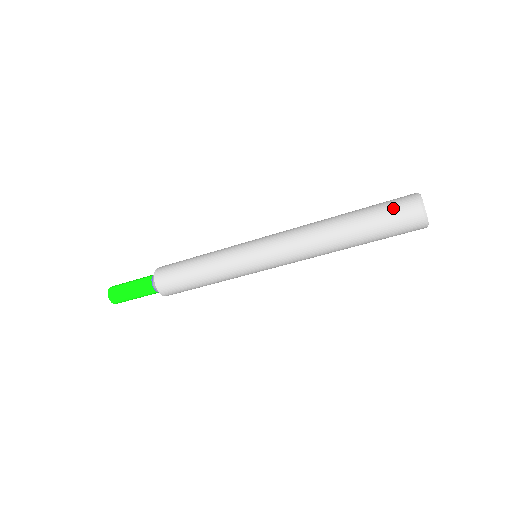
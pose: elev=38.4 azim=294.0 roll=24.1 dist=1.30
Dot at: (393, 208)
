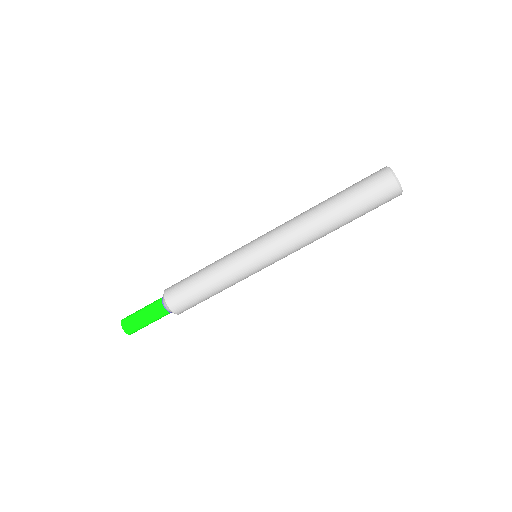
Dot at: occluded
